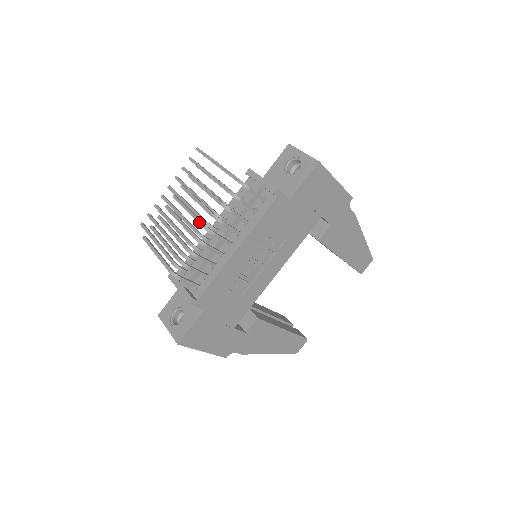
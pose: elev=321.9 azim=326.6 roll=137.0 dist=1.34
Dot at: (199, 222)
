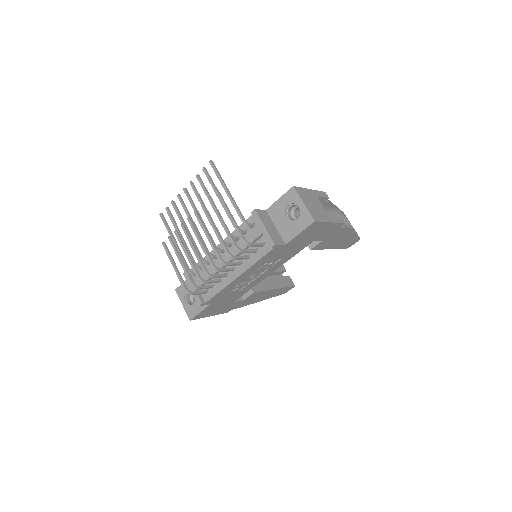
Dot at: (208, 259)
